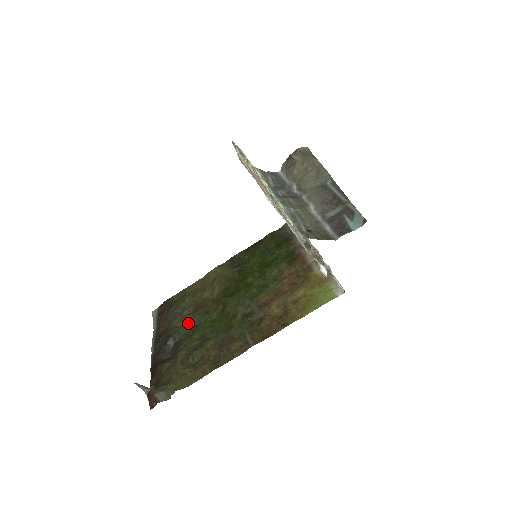
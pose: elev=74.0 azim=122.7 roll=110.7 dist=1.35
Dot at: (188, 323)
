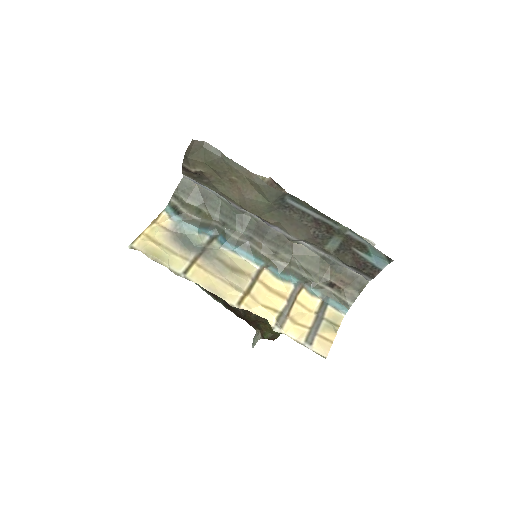
Dot at: occluded
